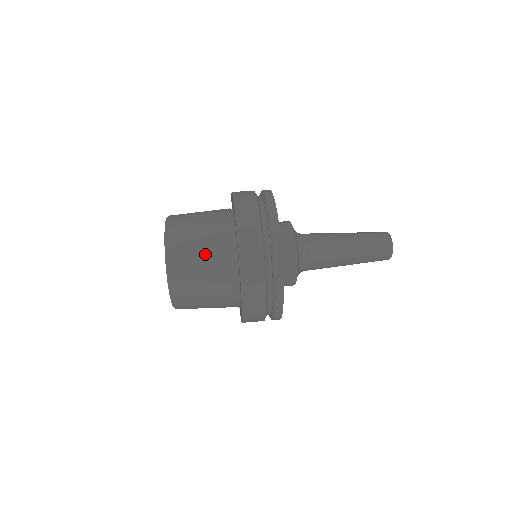
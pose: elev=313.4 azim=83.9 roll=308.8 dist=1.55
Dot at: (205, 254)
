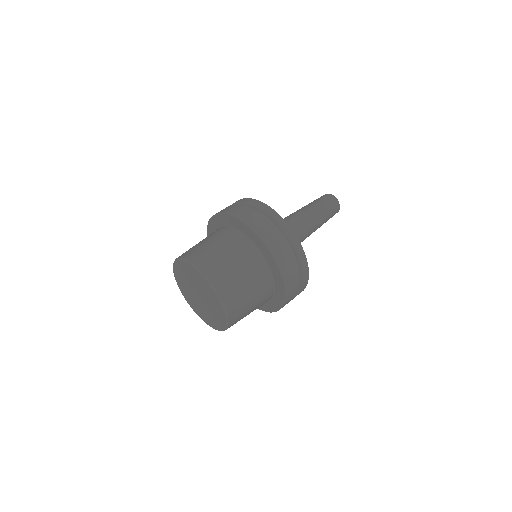
Dot at: (251, 288)
